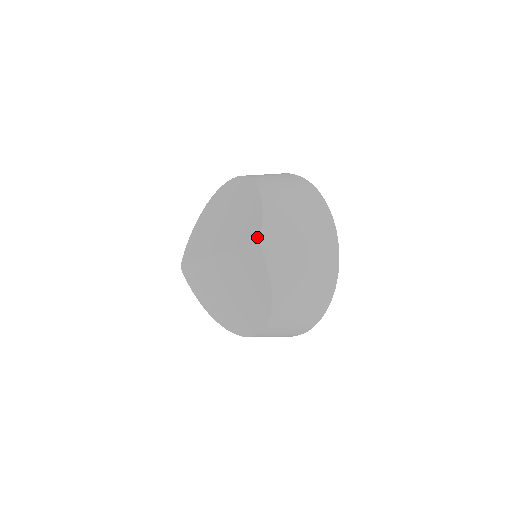
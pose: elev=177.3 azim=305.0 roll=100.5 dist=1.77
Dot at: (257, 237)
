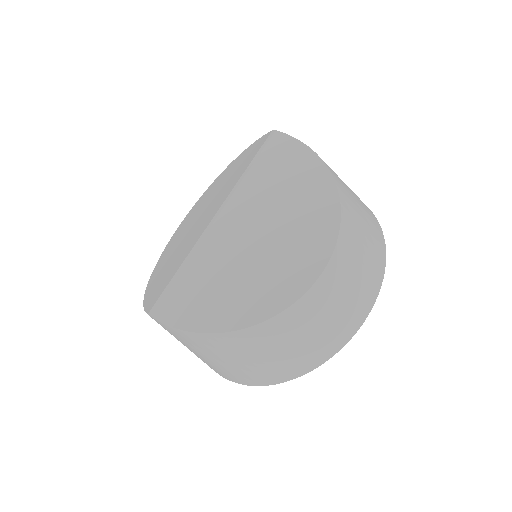
Dot at: (265, 136)
